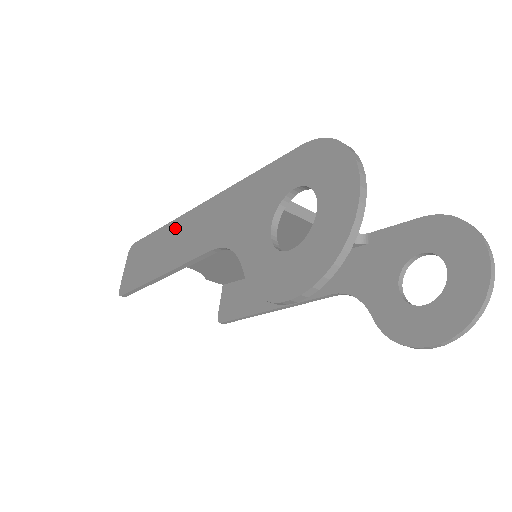
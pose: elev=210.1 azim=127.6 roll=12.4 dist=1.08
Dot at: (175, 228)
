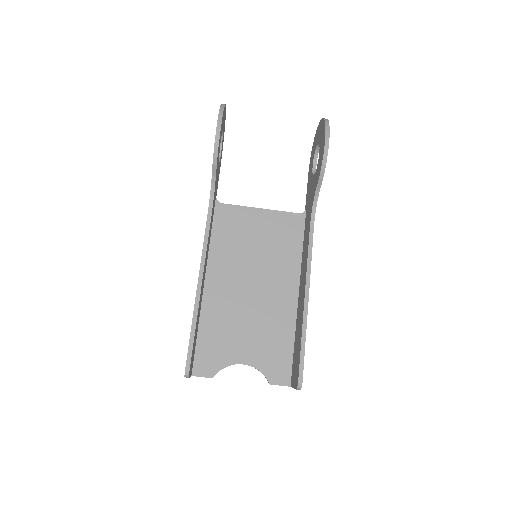
Dot at: occluded
